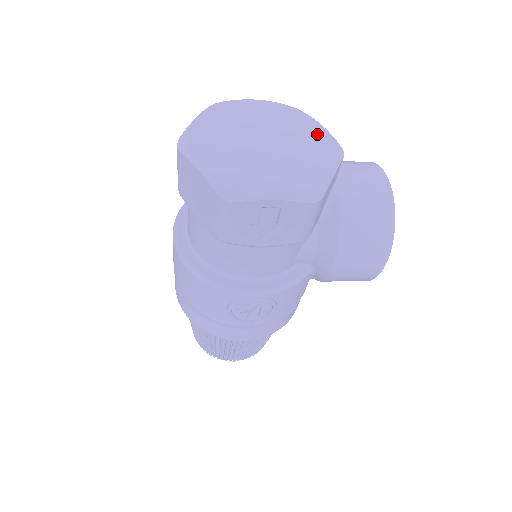
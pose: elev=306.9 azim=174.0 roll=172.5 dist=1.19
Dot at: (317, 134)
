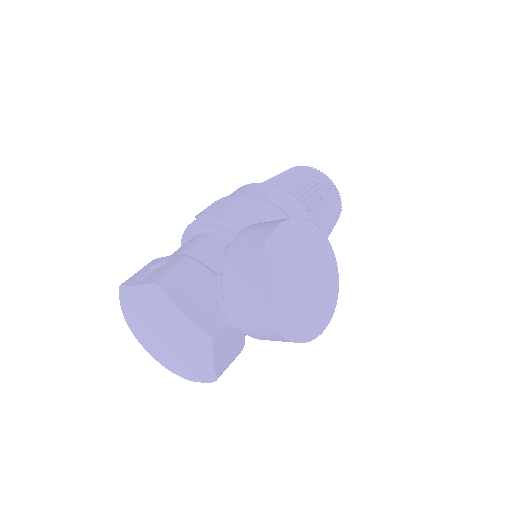
Dot at: (185, 326)
